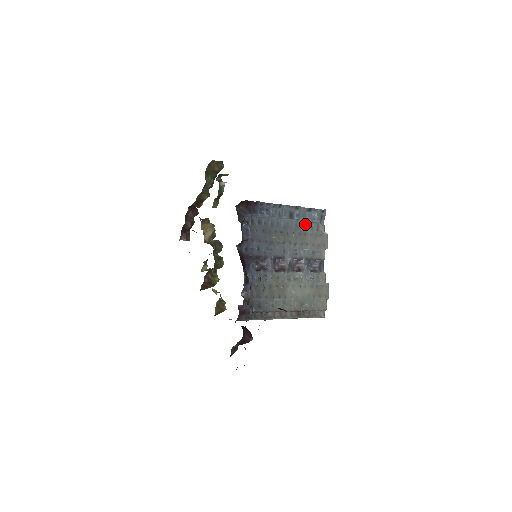
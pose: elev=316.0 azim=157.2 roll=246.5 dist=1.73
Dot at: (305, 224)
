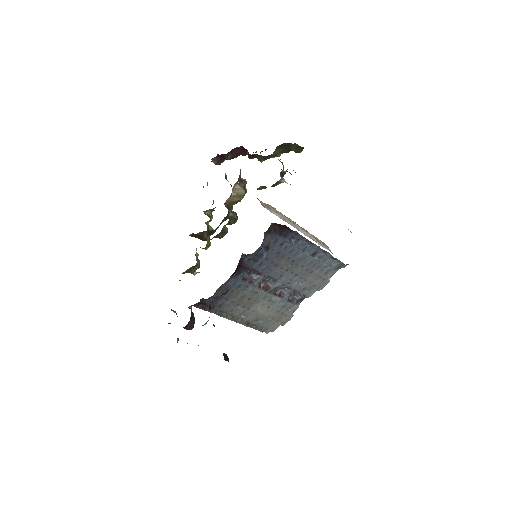
Dot at: (320, 264)
